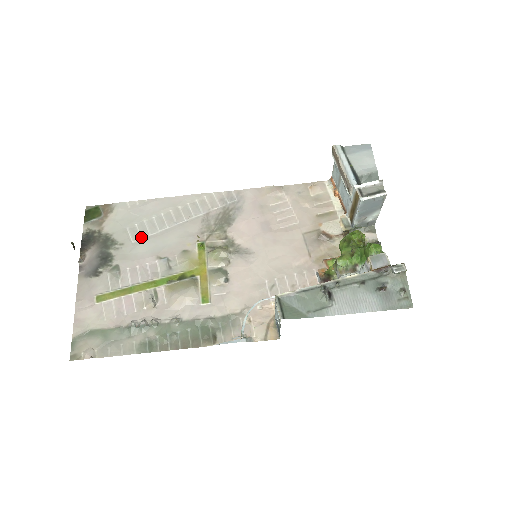
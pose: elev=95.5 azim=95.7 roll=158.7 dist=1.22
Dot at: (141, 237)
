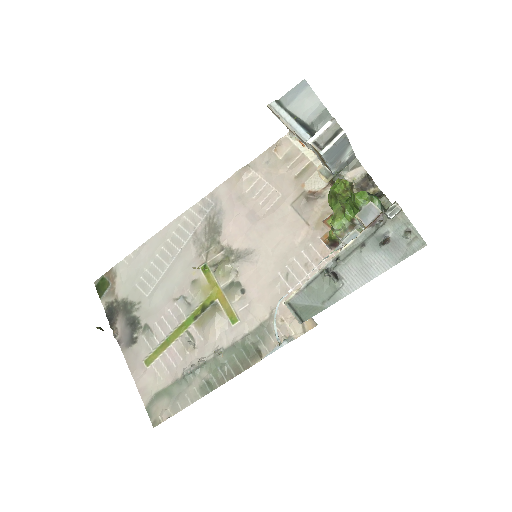
Dot at: (151, 287)
